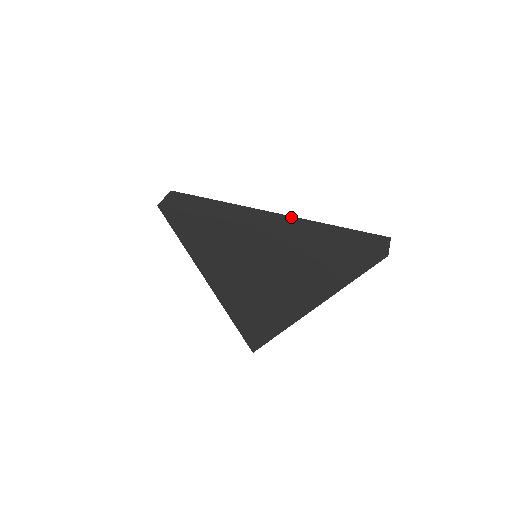
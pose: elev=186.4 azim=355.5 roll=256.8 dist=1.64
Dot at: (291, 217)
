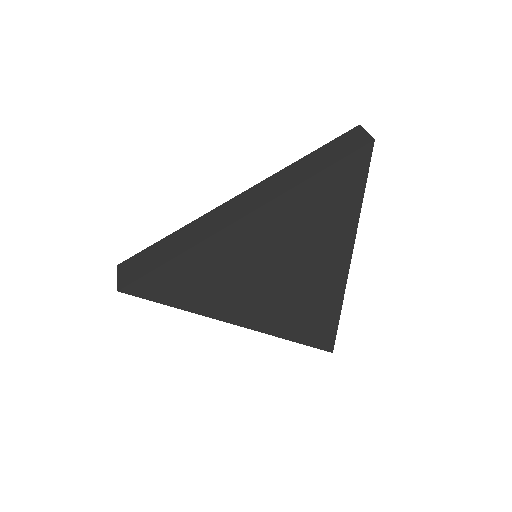
Dot at: (259, 184)
